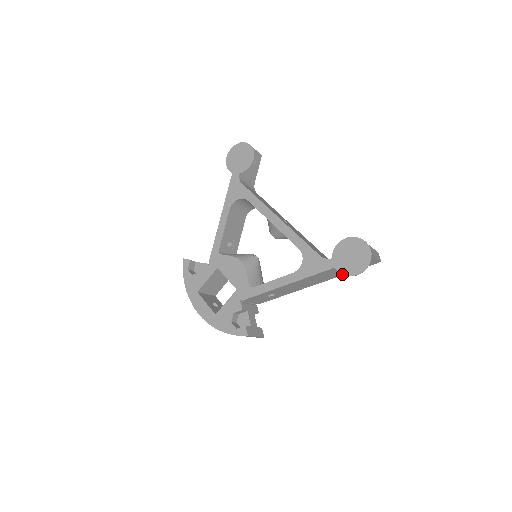
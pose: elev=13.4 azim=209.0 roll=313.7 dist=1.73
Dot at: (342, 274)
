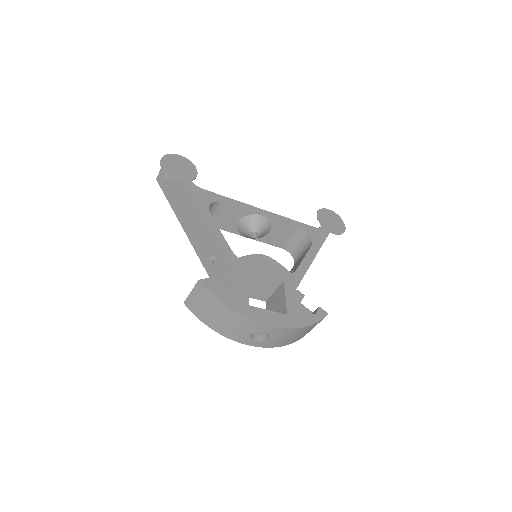
Dot at: (337, 234)
